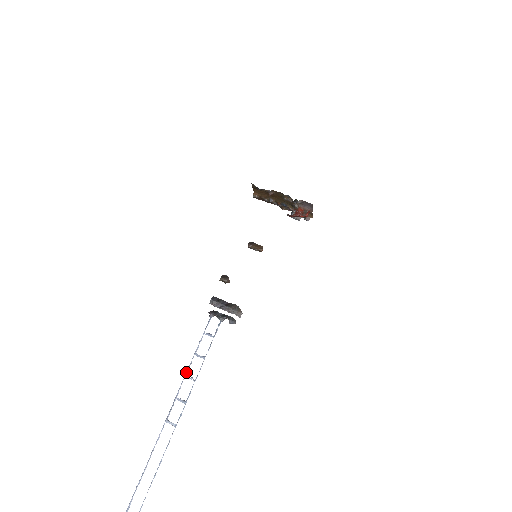
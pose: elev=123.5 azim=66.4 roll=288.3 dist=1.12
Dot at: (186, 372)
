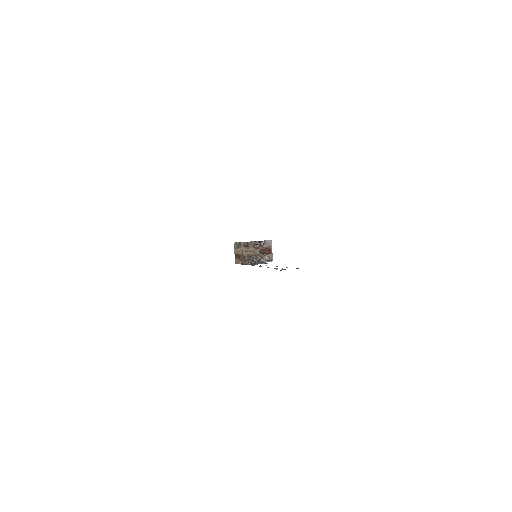
Dot at: occluded
